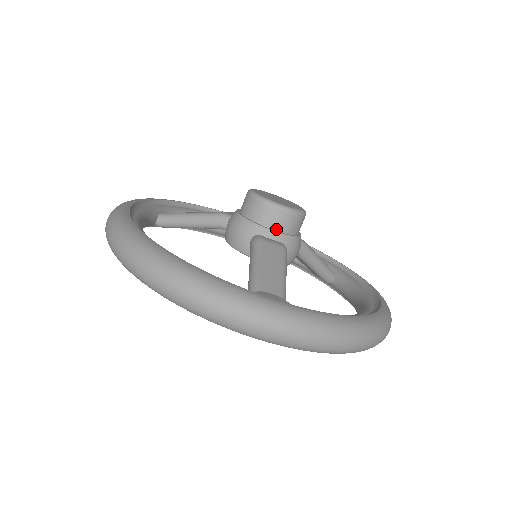
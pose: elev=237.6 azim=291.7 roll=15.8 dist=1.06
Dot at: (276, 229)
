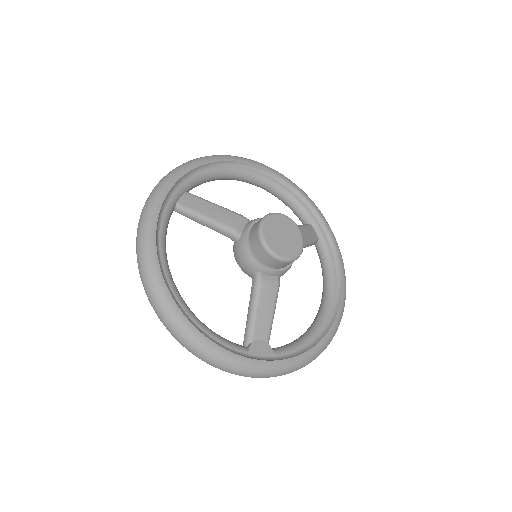
Dot at: (275, 268)
